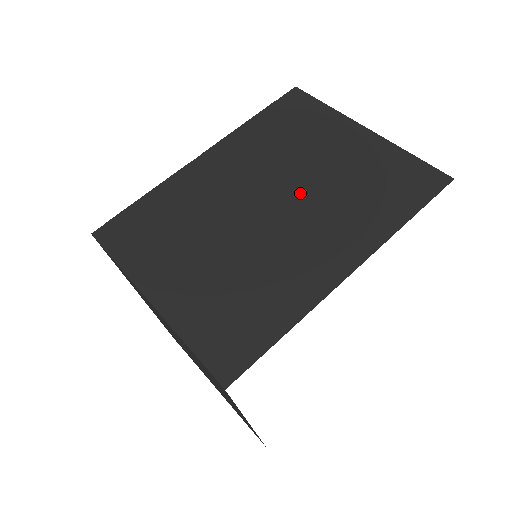
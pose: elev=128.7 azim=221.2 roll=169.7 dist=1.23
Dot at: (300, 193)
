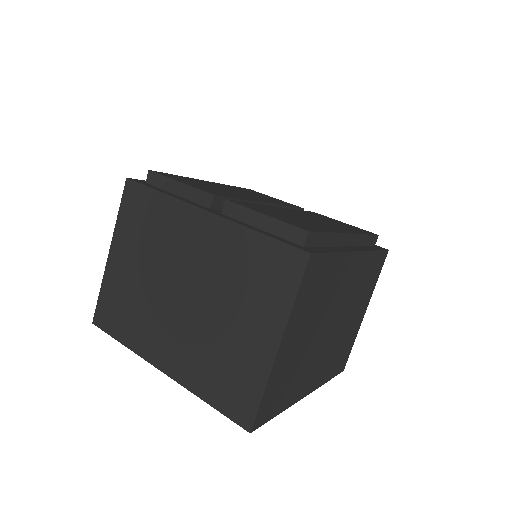
Dot at: (200, 314)
